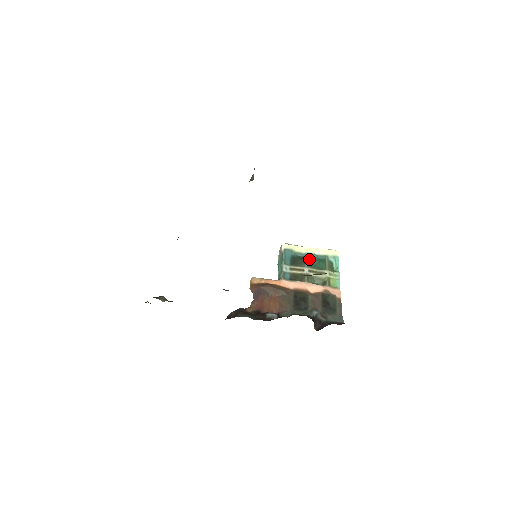
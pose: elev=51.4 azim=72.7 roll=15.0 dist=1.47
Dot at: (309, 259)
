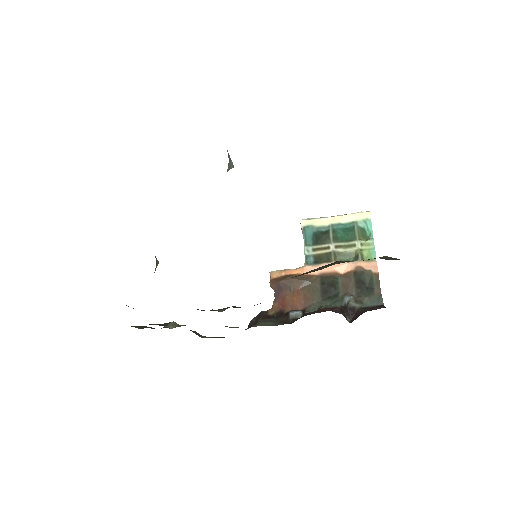
Dot at: (334, 232)
